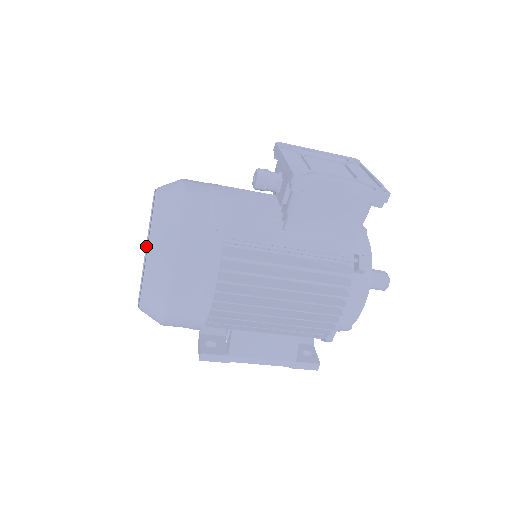
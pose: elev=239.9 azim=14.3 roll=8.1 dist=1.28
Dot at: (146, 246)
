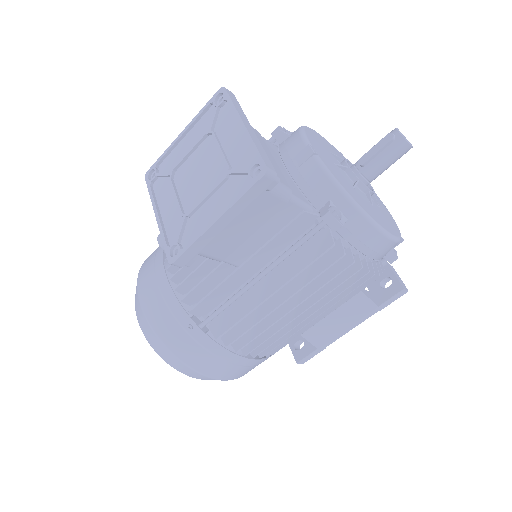
Dot at: (171, 366)
